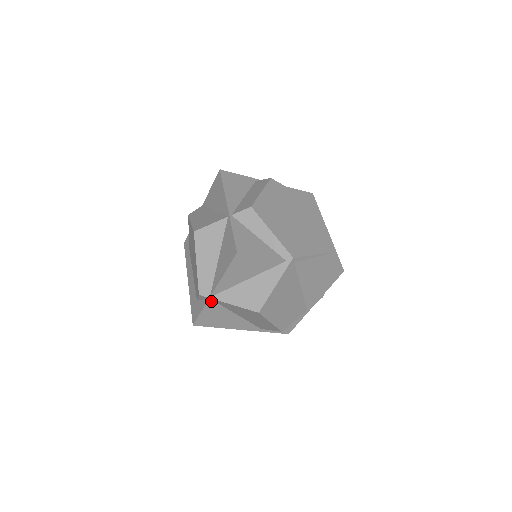
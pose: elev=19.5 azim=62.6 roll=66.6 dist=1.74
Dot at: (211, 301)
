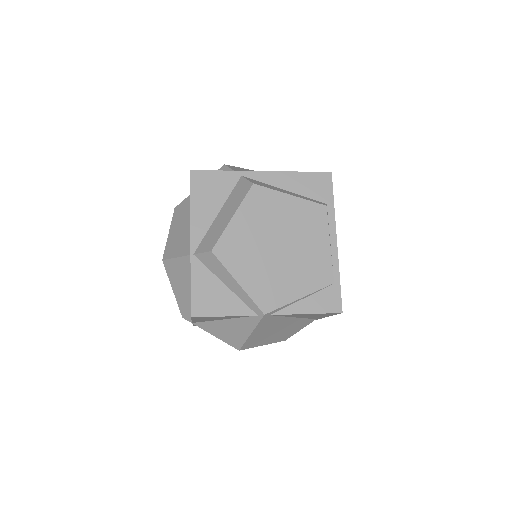
Dot at: occluded
